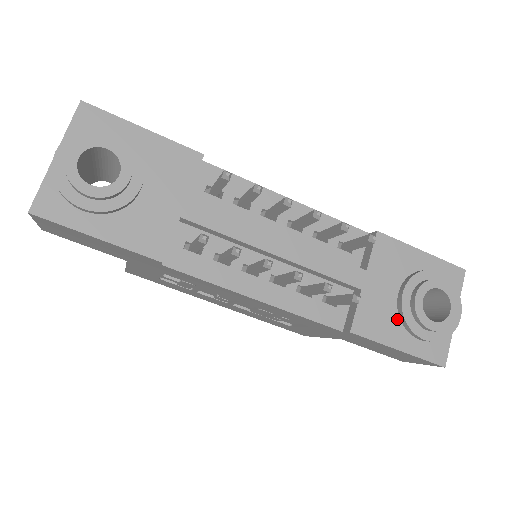
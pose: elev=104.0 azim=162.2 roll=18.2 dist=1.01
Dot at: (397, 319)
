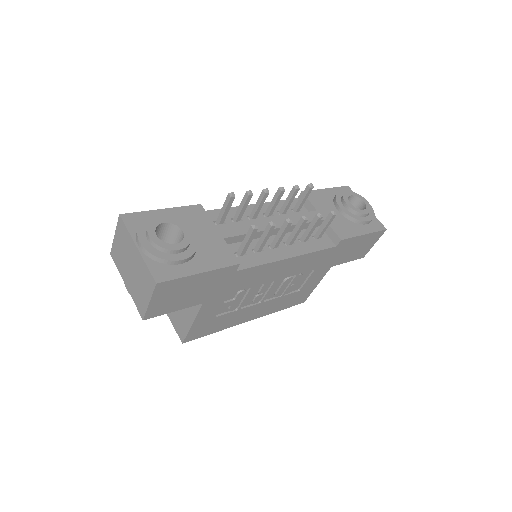
Dot at: (350, 222)
